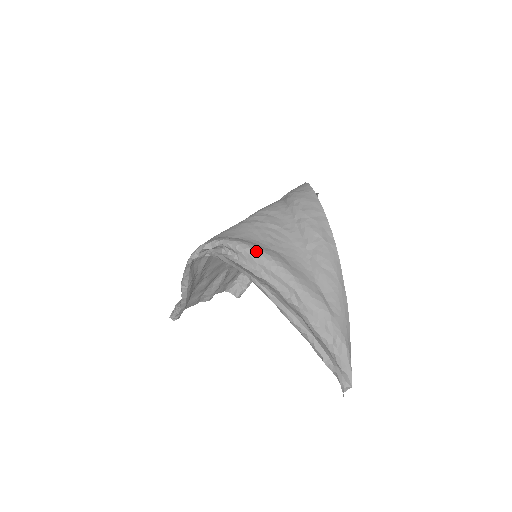
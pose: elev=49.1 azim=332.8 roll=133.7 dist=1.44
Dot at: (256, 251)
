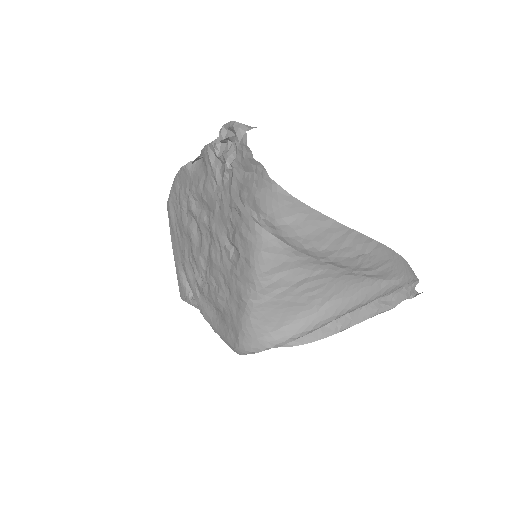
Dot at: (317, 327)
